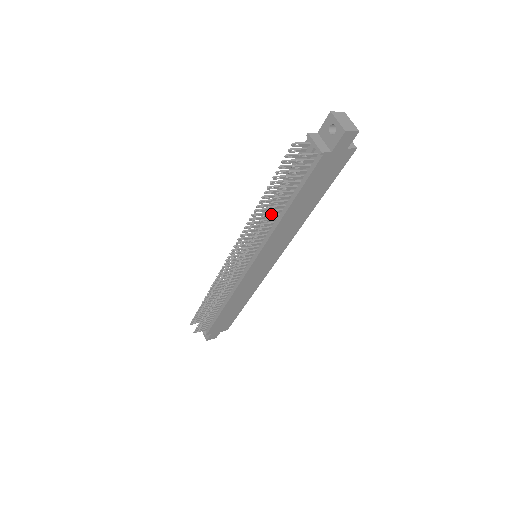
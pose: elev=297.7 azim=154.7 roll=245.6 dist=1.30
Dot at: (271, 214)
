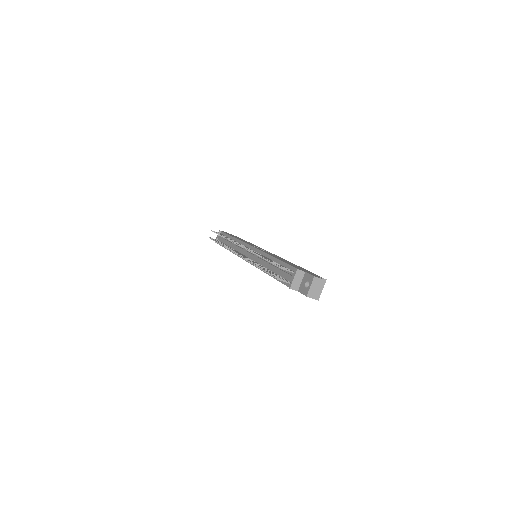
Dot at: (261, 266)
